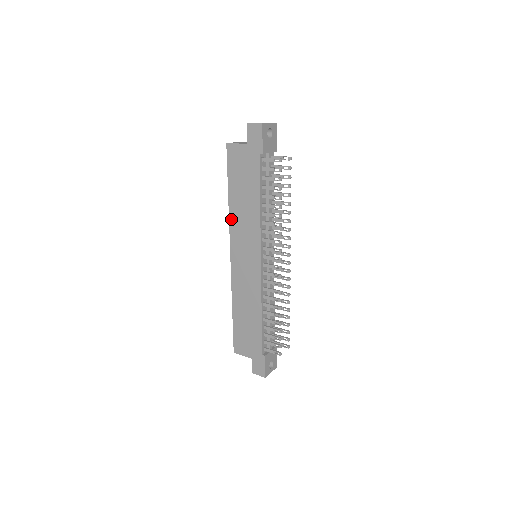
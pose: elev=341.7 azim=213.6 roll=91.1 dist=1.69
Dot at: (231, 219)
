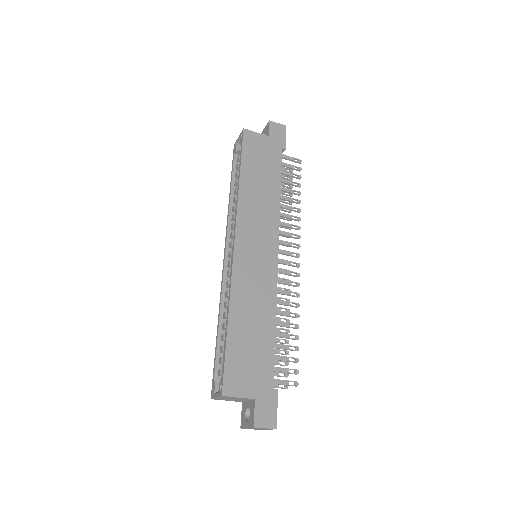
Dot at: (241, 201)
